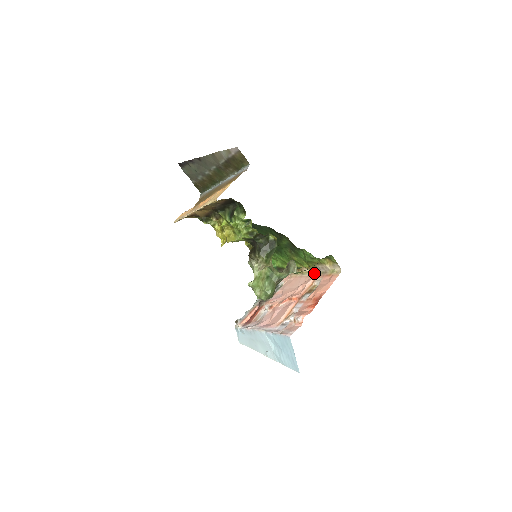
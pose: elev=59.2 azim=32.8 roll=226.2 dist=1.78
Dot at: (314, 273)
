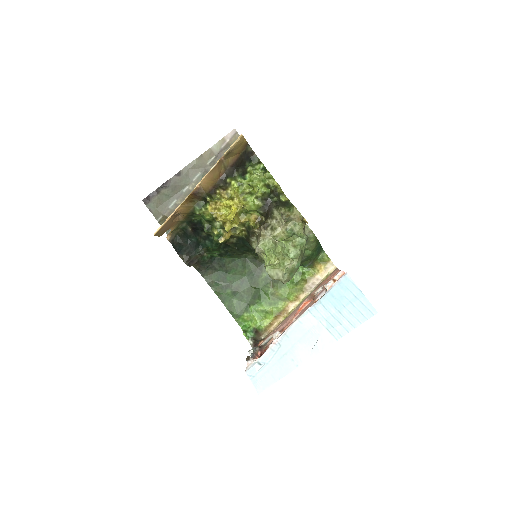
Dot at: (305, 298)
